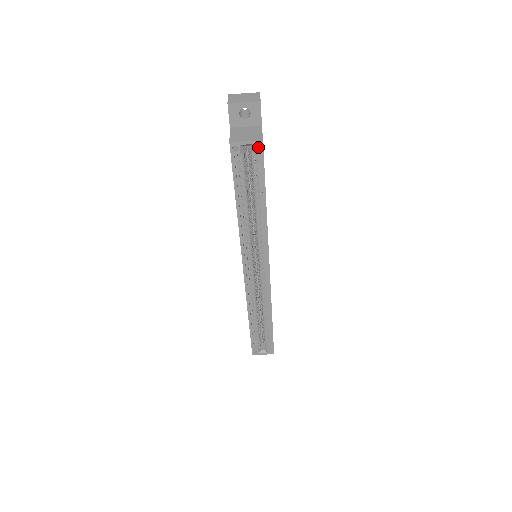
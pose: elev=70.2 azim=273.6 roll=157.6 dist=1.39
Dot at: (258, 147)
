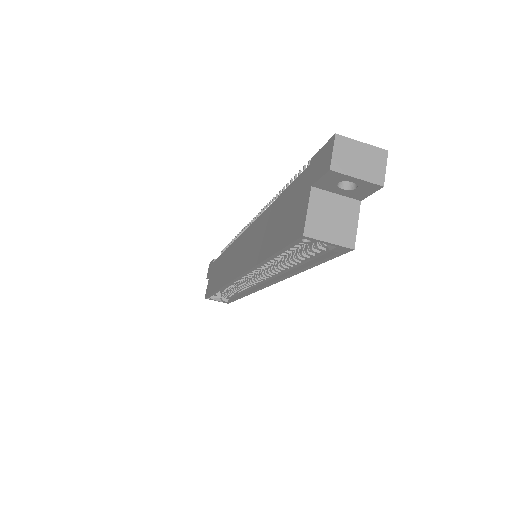
Dot at: (341, 250)
